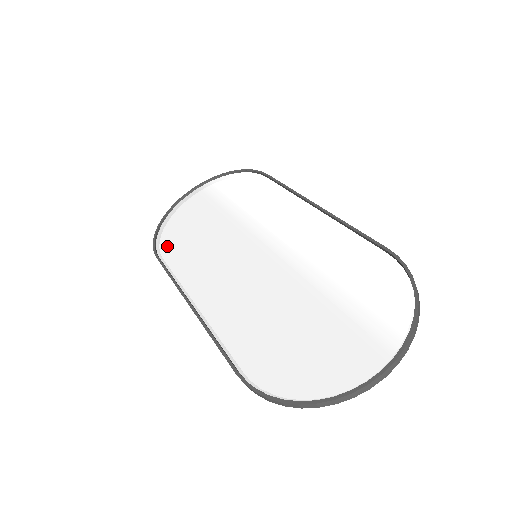
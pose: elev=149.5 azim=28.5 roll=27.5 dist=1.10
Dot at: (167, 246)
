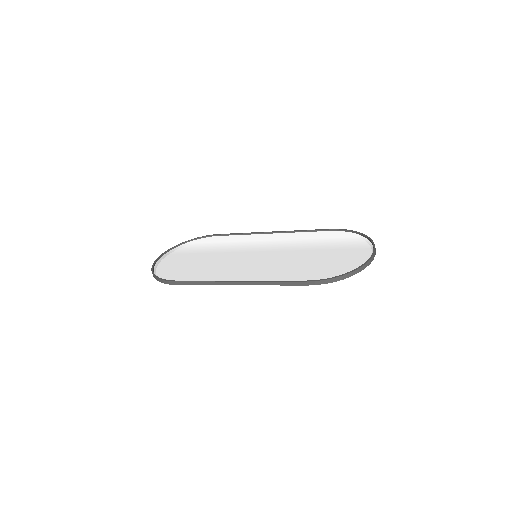
Dot at: (176, 277)
